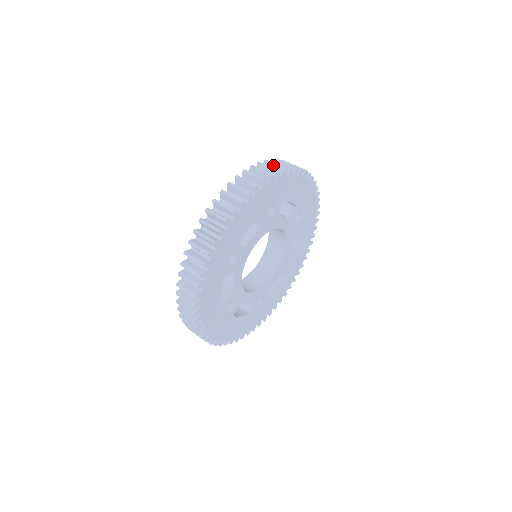
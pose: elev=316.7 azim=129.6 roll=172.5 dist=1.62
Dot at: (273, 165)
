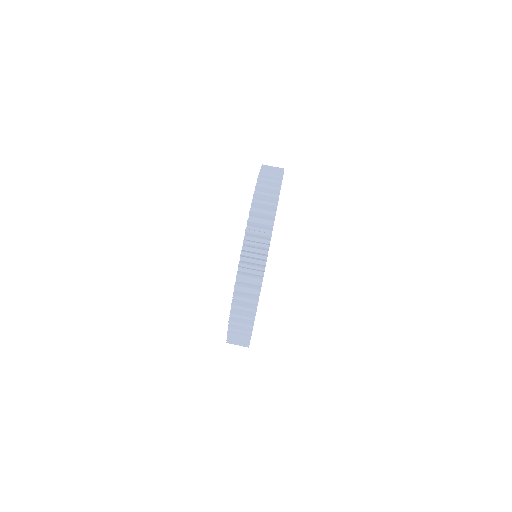
Dot at: (270, 173)
